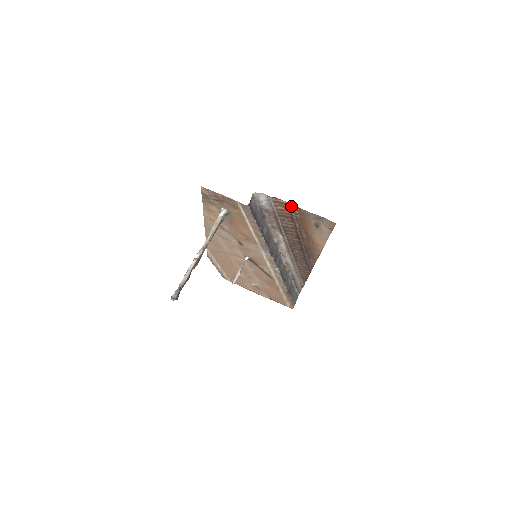
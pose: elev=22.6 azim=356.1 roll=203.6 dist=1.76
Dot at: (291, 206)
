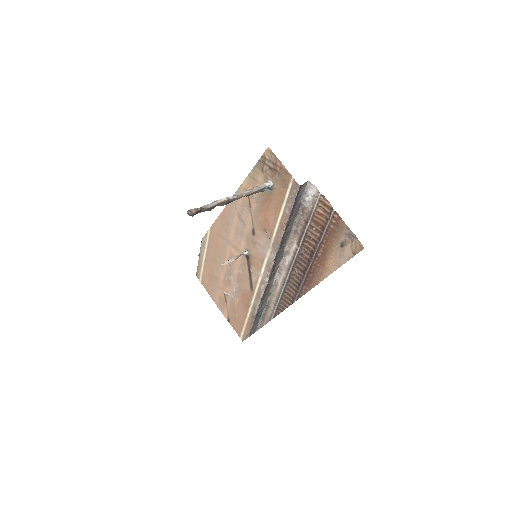
Dot at: (334, 211)
